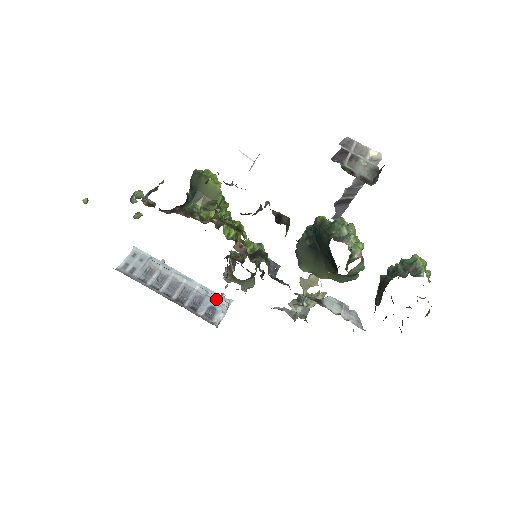
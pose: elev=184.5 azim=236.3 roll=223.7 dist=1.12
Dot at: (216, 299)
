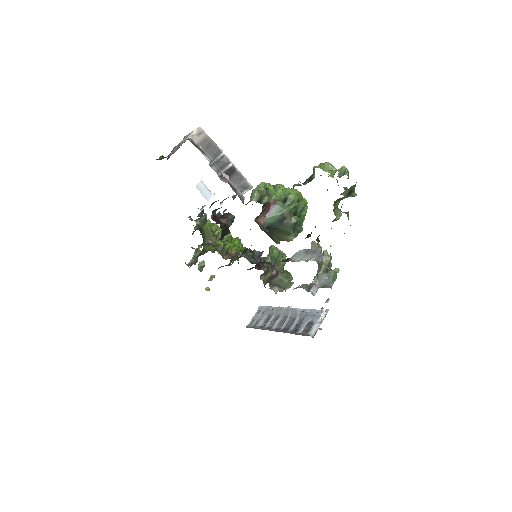
Dot at: (313, 314)
